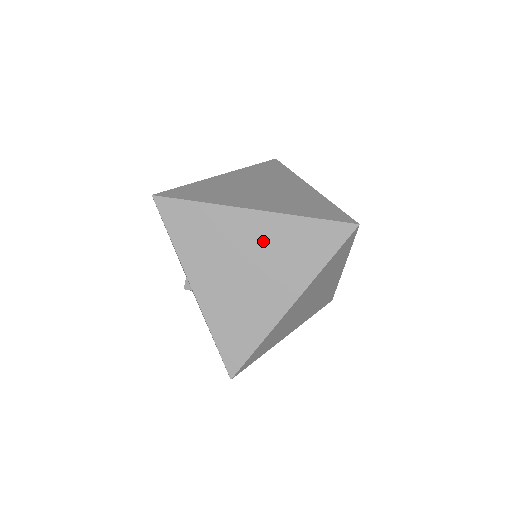
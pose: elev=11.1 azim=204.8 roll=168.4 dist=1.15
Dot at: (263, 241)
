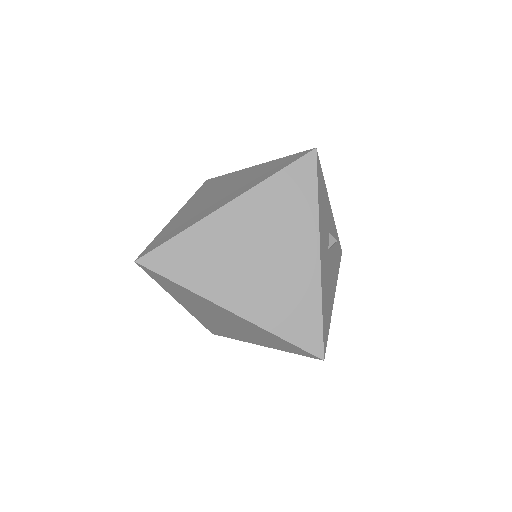
Dot at: (238, 323)
